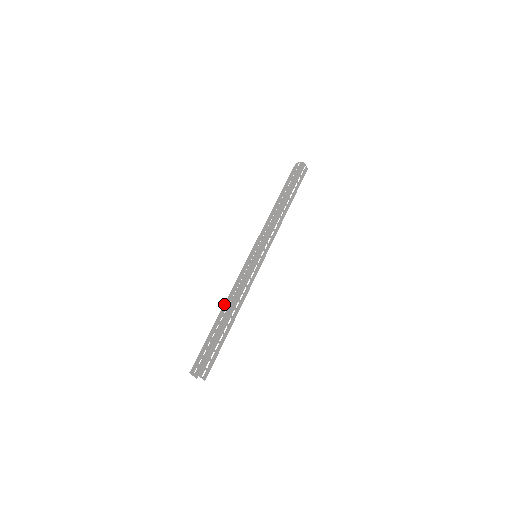
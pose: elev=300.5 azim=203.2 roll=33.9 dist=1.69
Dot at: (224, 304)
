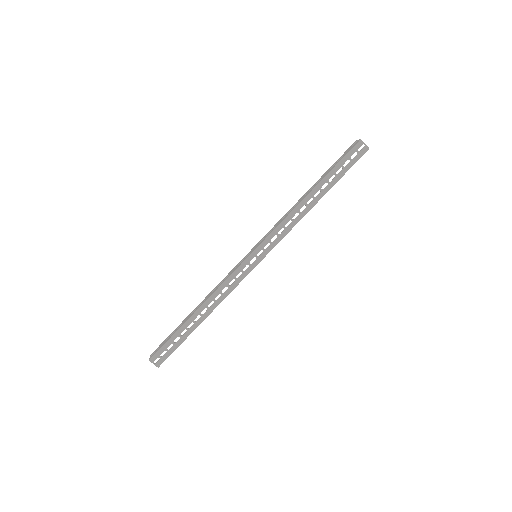
Dot at: (204, 303)
